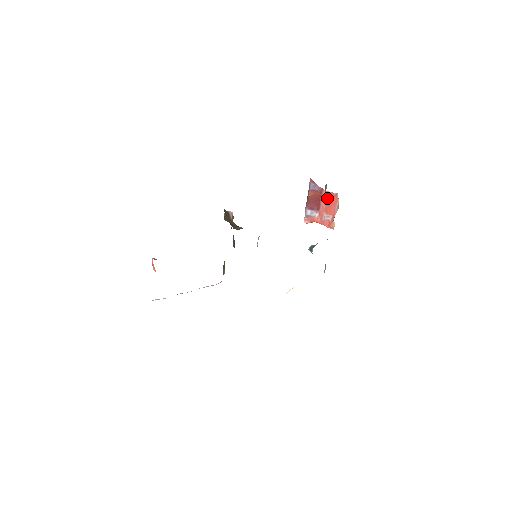
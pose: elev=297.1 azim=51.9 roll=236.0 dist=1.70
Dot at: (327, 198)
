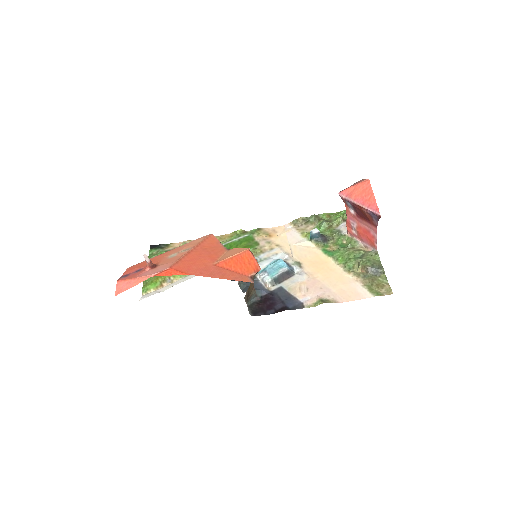
Dot at: (370, 232)
